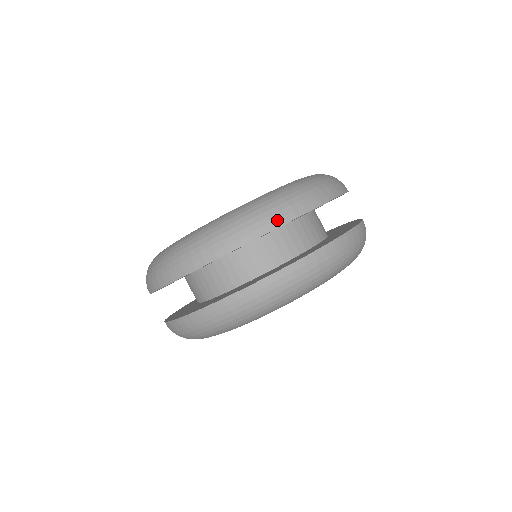
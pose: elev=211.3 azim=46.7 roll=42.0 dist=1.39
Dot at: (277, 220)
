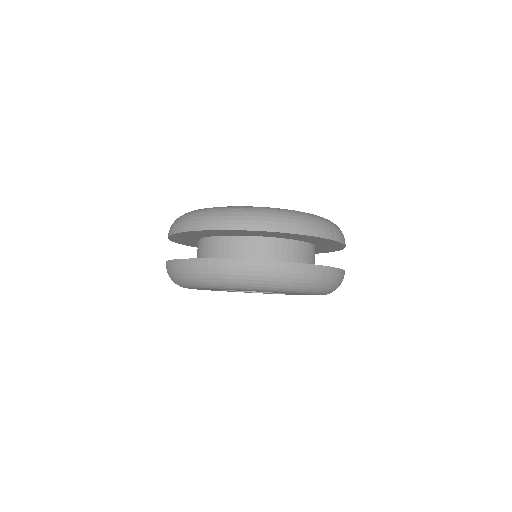
Dot at: (272, 226)
